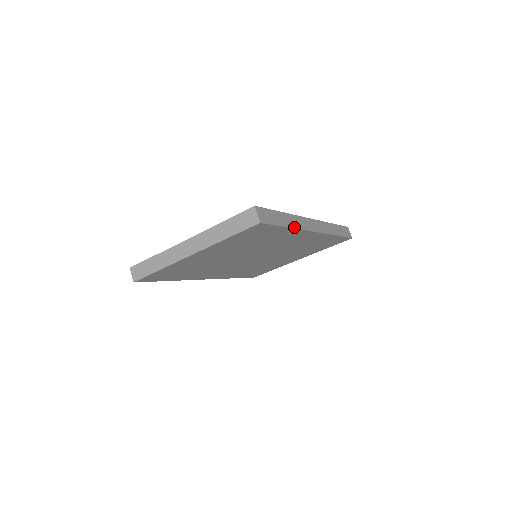
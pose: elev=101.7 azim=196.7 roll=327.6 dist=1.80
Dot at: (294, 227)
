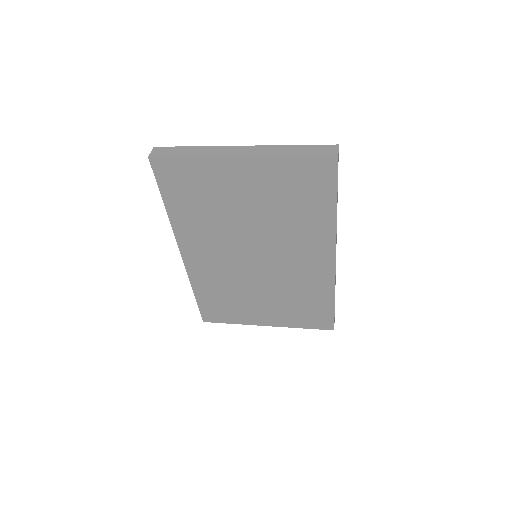
Dot at: occluded
